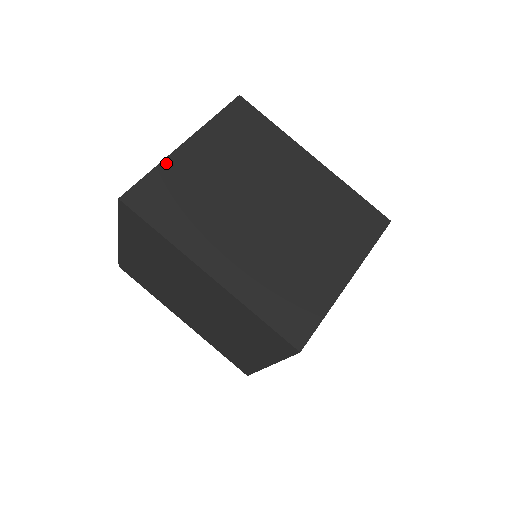
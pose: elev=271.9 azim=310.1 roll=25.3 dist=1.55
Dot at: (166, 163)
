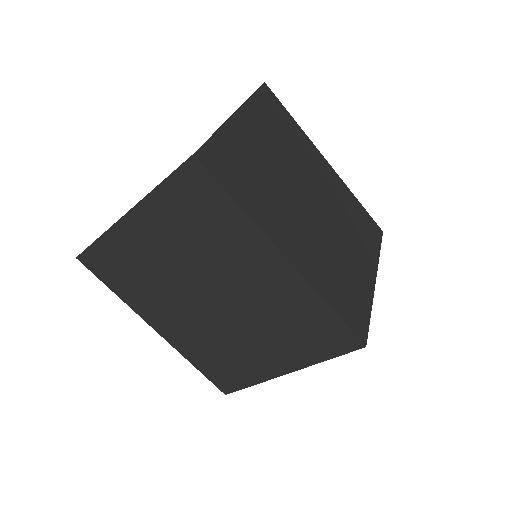
Dot at: (110, 234)
